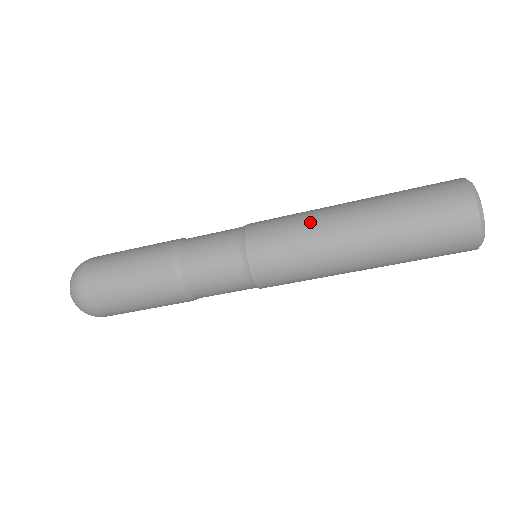
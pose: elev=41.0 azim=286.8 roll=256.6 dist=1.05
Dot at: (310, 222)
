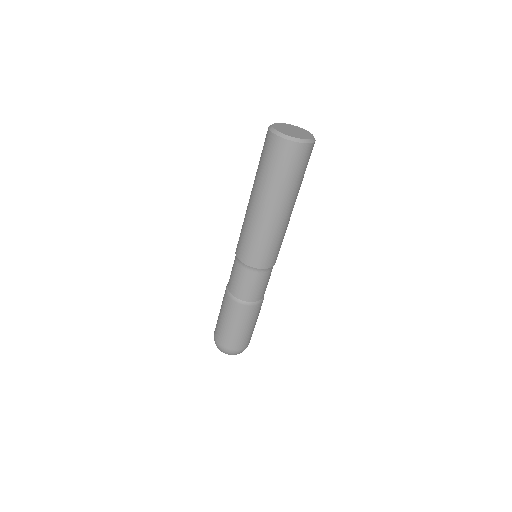
Dot at: (244, 219)
